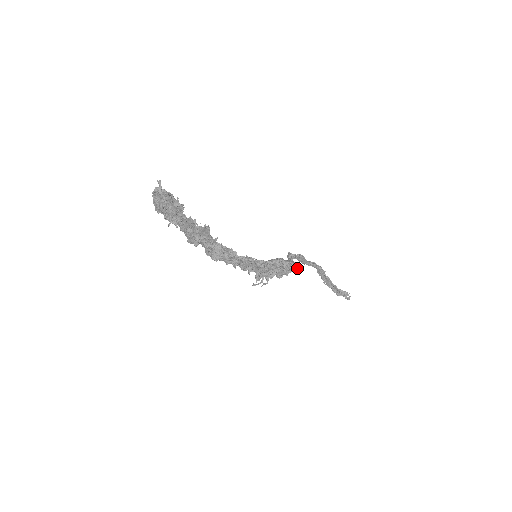
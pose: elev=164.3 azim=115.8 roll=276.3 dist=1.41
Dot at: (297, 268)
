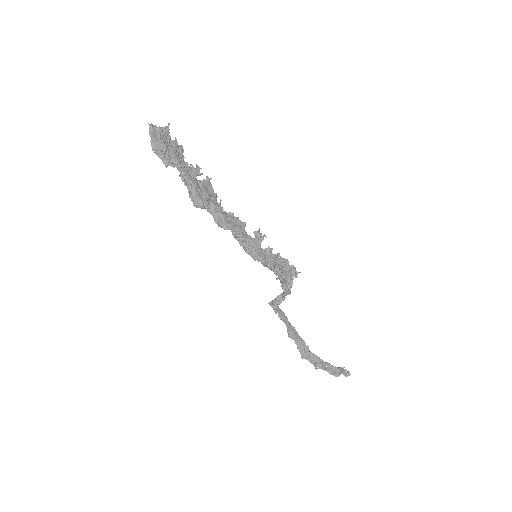
Dot at: occluded
